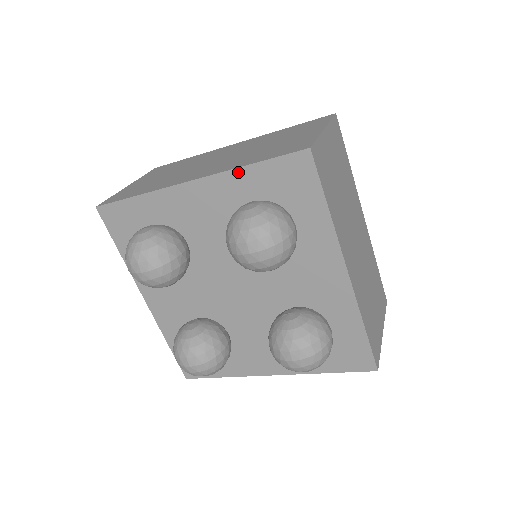
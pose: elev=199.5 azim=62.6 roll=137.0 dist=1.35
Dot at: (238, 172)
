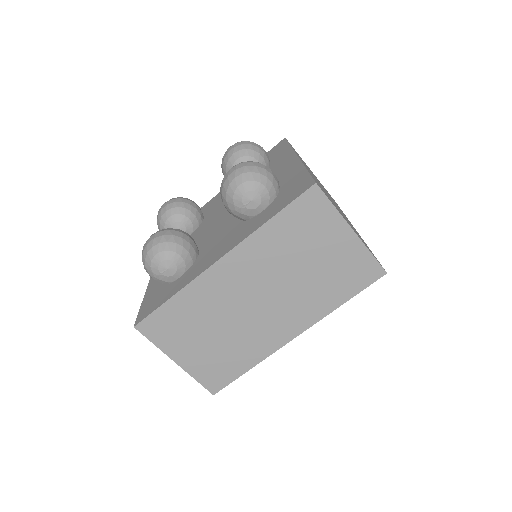
Dot at: occluded
